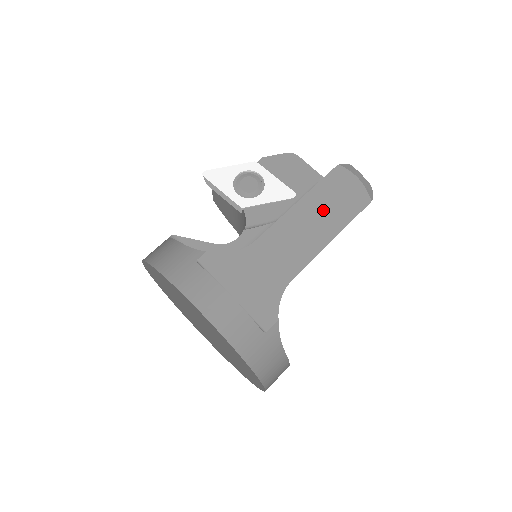
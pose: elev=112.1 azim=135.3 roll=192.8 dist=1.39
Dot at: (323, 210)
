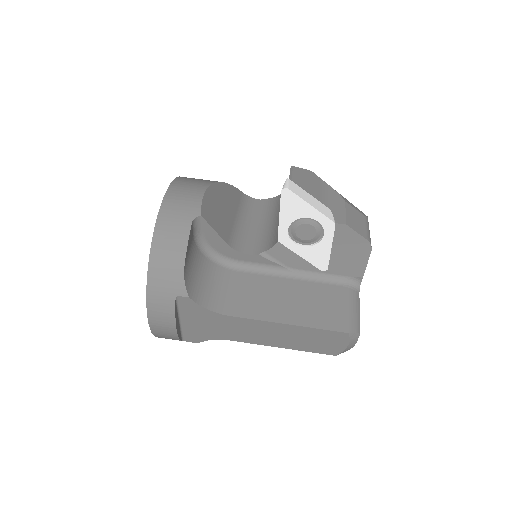
Dot at: (298, 338)
